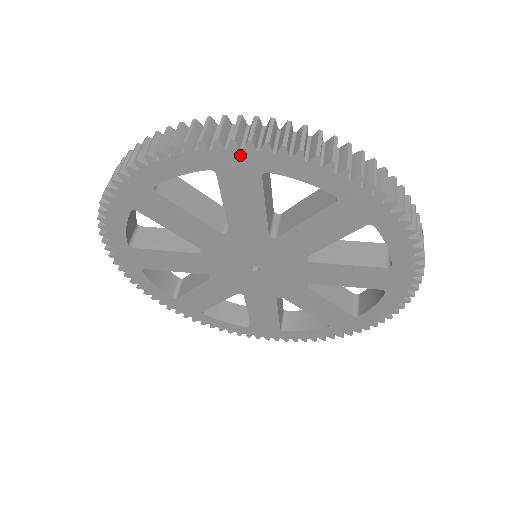
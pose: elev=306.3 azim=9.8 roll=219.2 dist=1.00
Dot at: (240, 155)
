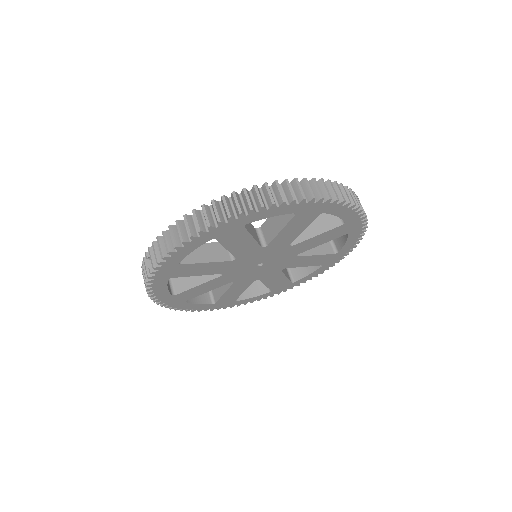
Dot at: (227, 226)
